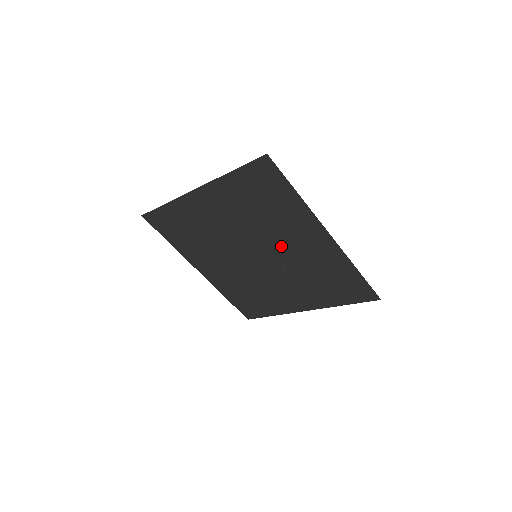
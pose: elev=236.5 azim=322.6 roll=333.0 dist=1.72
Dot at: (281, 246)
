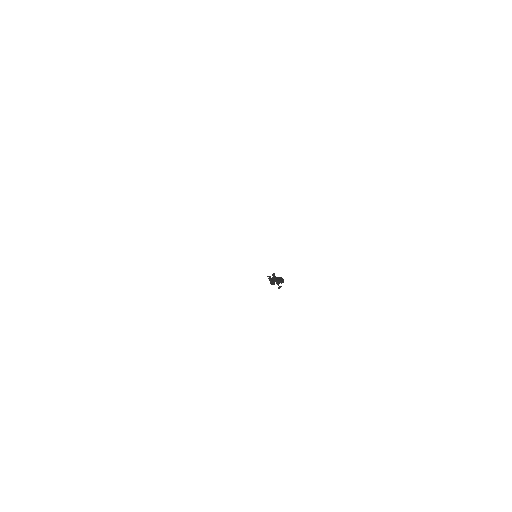
Dot at: occluded
